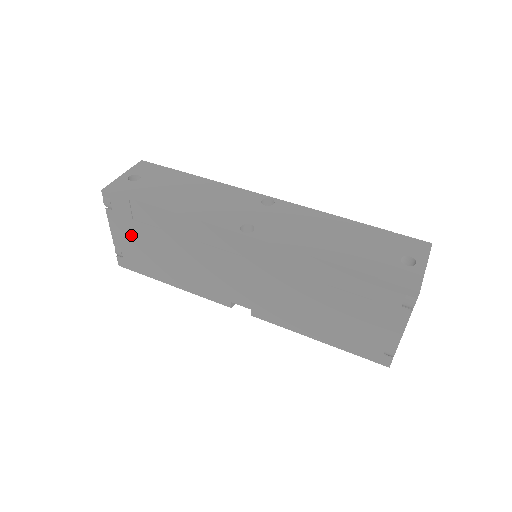
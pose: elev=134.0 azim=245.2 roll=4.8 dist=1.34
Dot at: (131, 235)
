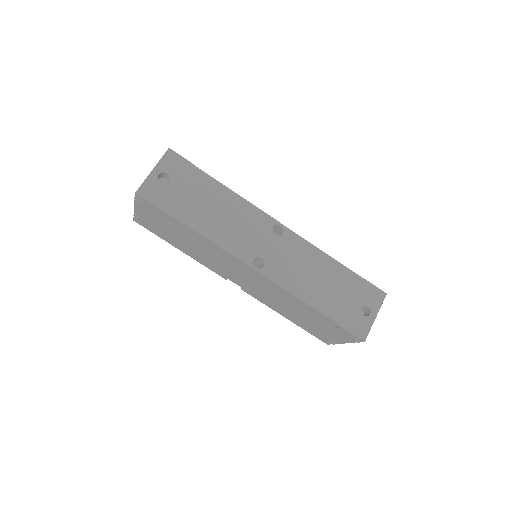
Dot at: (154, 220)
